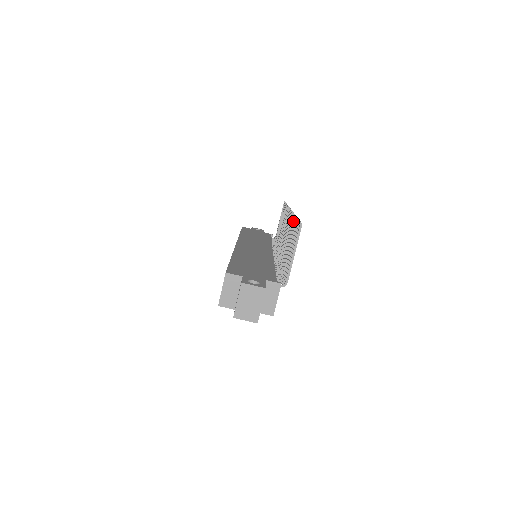
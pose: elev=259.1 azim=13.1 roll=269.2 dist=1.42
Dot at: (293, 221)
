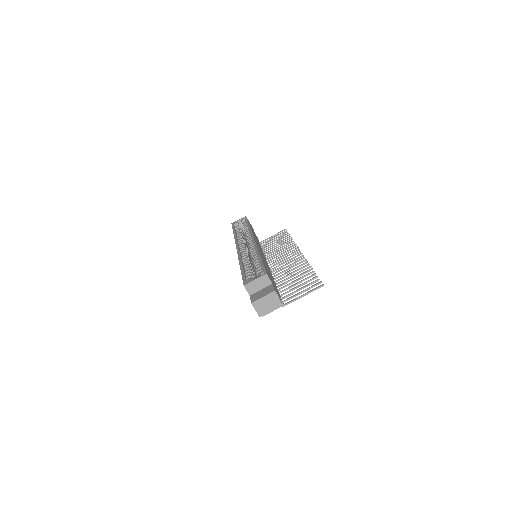
Dot at: (307, 268)
